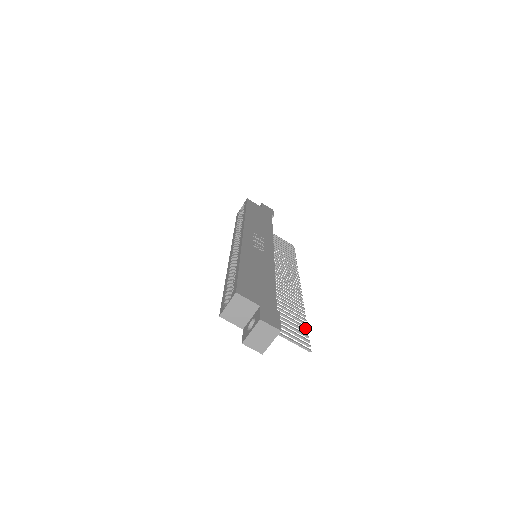
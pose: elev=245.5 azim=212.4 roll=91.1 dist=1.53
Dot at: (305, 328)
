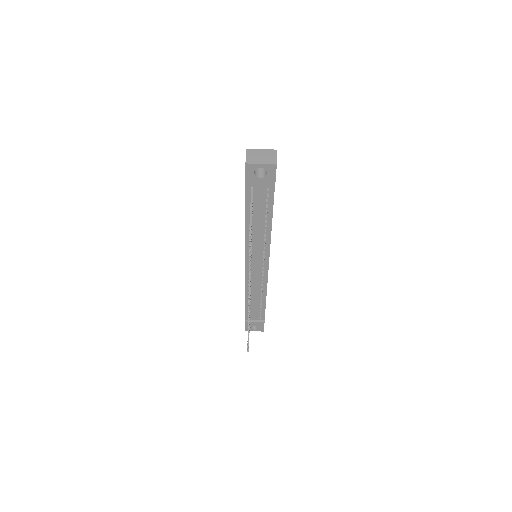
Dot at: (250, 253)
